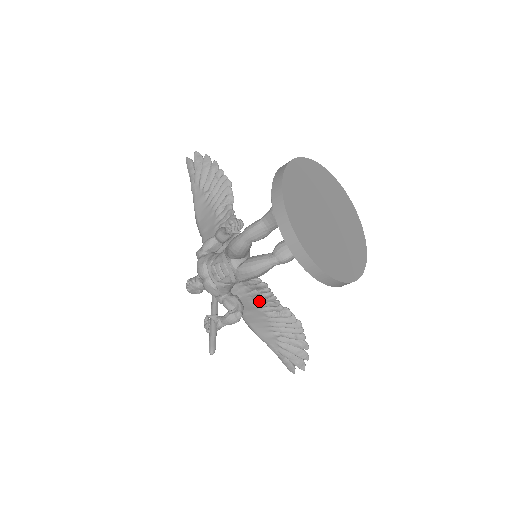
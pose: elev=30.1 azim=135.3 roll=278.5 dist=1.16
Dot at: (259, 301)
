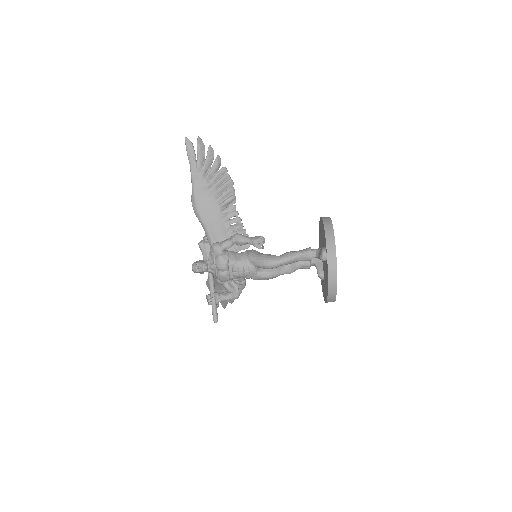
Dot at: occluded
